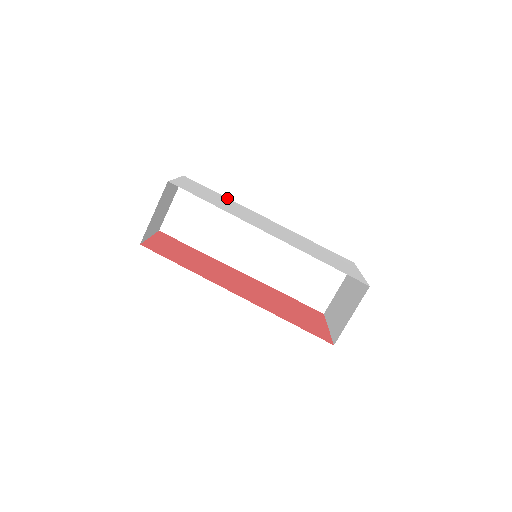
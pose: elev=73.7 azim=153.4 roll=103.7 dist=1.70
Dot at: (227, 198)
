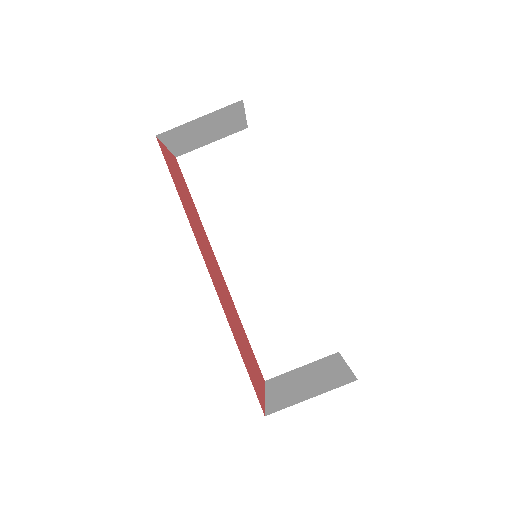
Dot at: occluded
